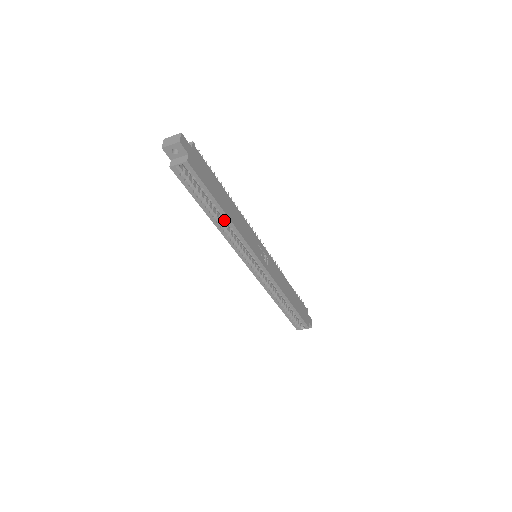
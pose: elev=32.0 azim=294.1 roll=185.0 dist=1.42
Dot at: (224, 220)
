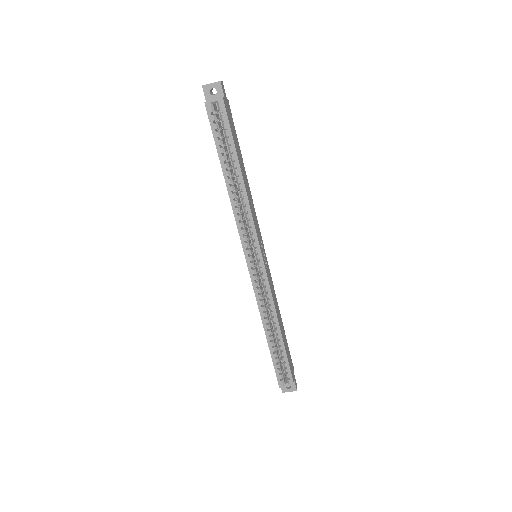
Dot at: (238, 184)
